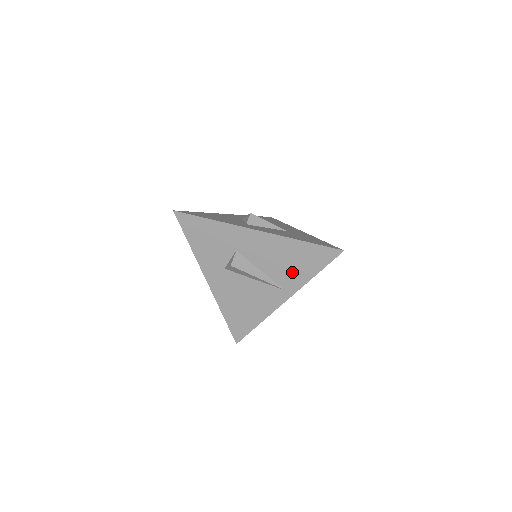
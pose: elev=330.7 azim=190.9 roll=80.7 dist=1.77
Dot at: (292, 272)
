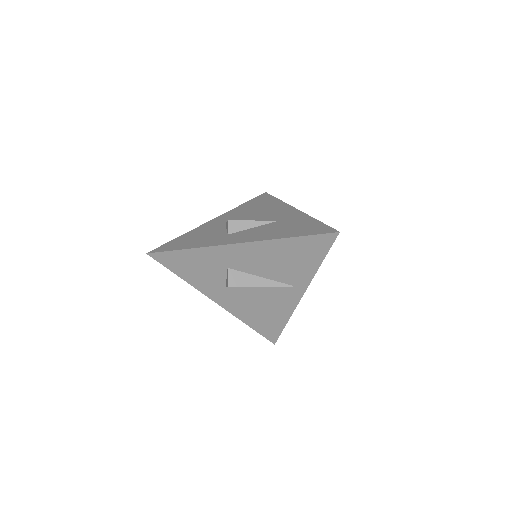
Dot at: (295, 269)
